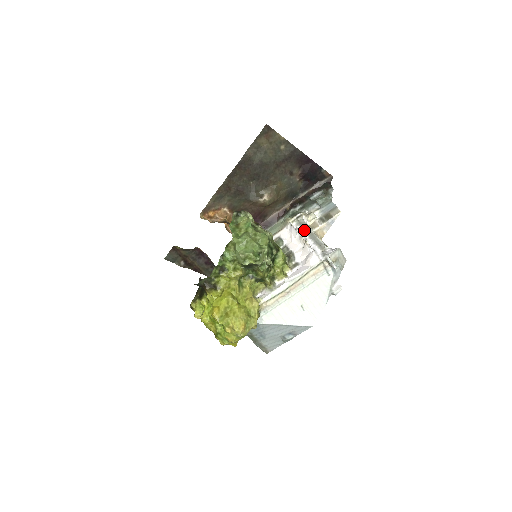
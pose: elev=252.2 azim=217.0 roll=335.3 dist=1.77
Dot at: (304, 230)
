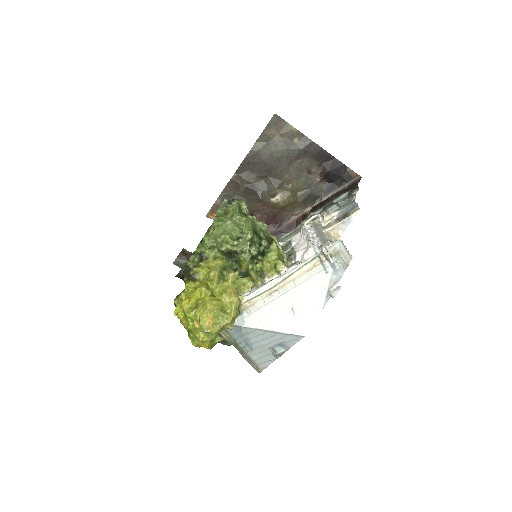
Dot at: (315, 230)
